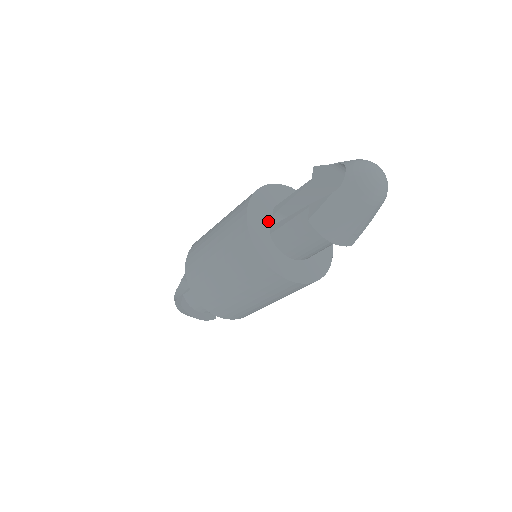
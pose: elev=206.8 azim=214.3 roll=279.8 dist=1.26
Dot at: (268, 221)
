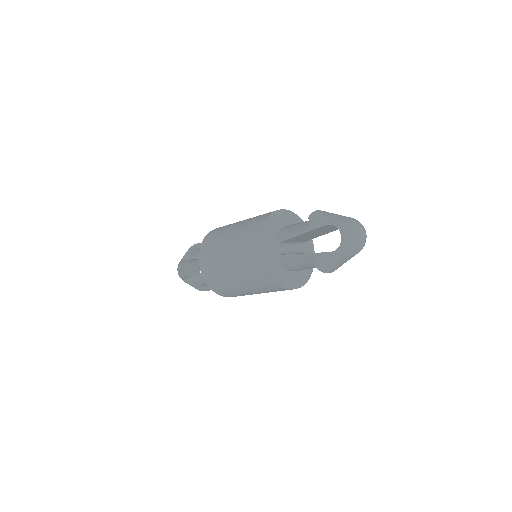
Dot at: (275, 251)
